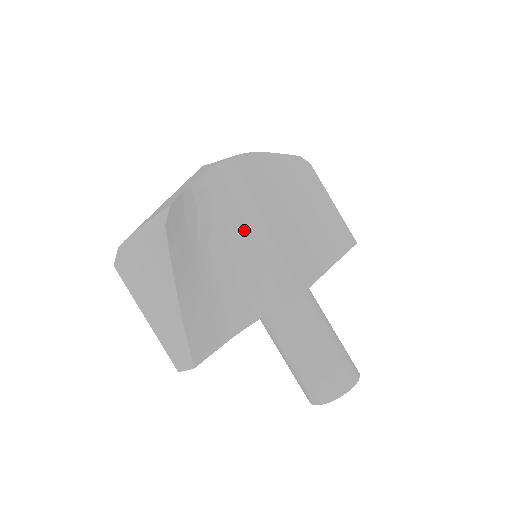
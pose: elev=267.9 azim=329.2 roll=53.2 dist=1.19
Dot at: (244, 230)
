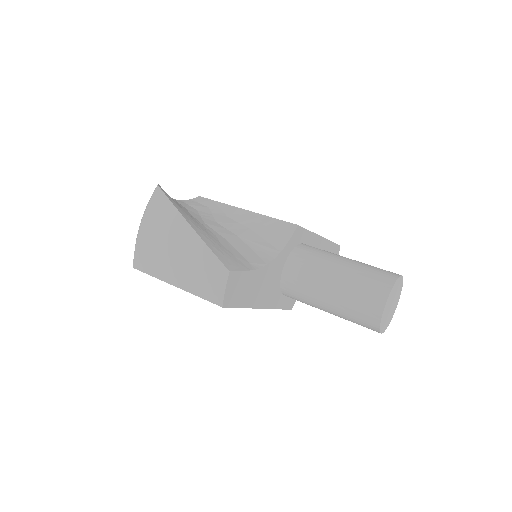
Dot at: (229, 218)
